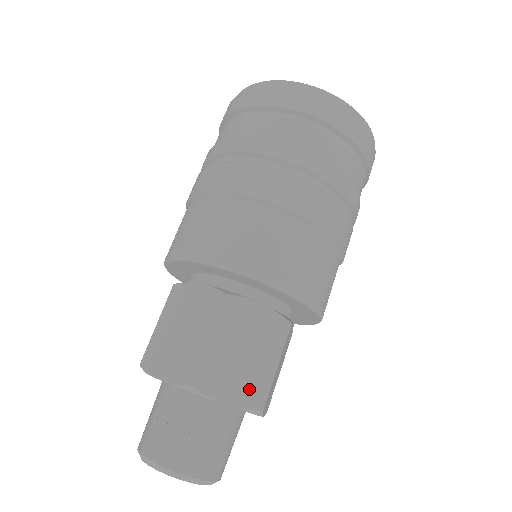
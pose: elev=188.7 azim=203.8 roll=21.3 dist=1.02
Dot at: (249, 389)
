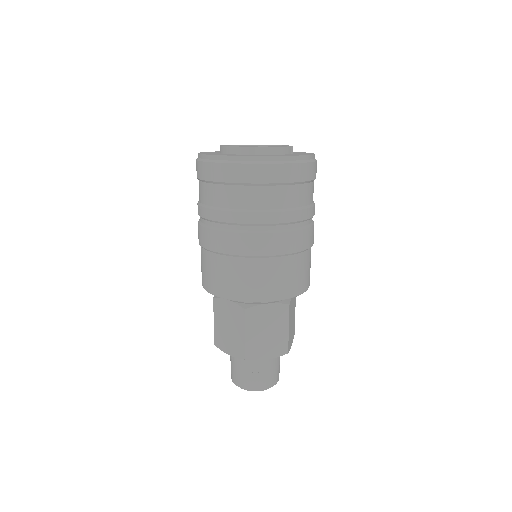
Dot at: (293, 332)
